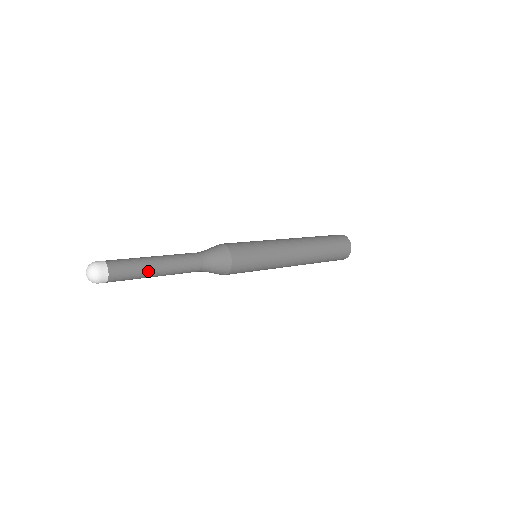
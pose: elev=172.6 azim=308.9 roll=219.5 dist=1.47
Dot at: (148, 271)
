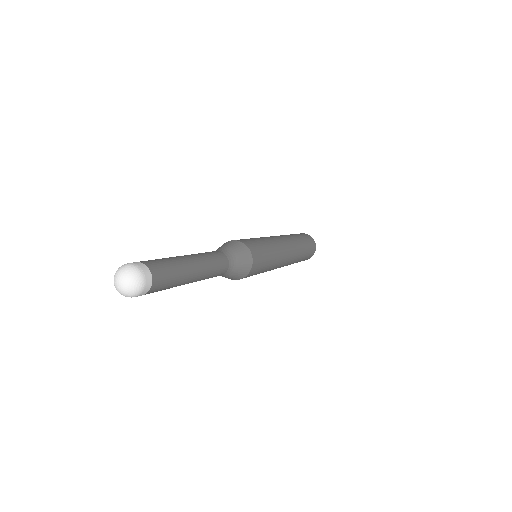
Dot at: (186, 267)
